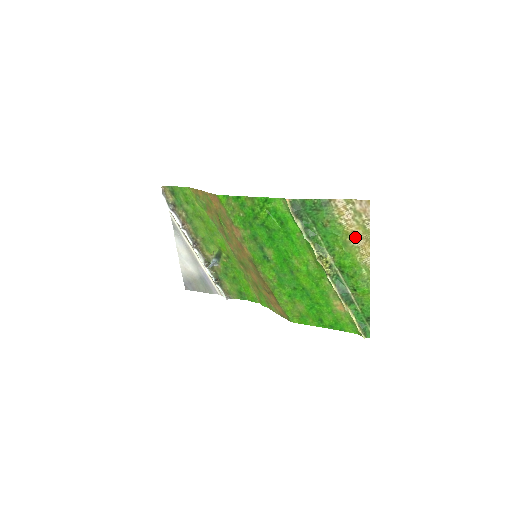
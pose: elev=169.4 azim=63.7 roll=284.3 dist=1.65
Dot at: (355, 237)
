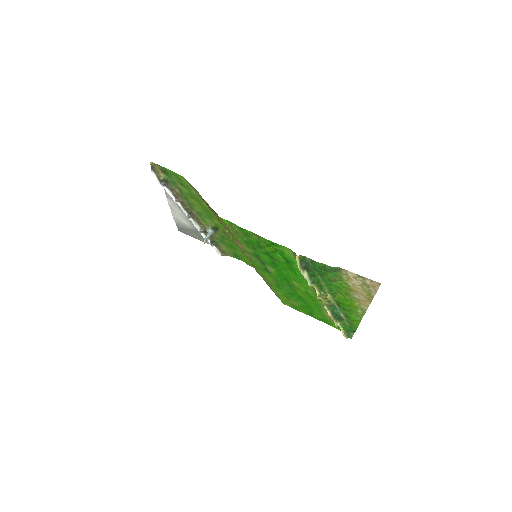
Dot at: (358, 294)
